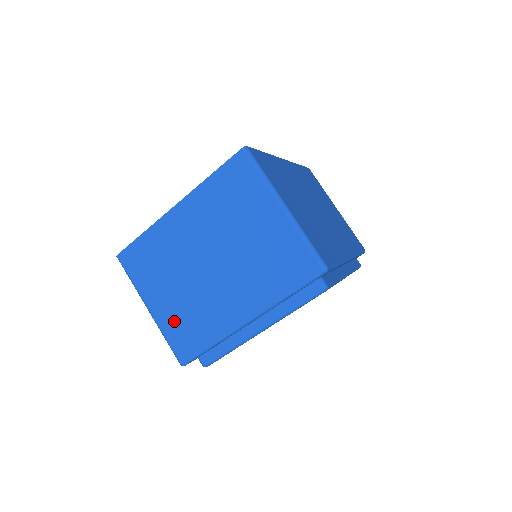
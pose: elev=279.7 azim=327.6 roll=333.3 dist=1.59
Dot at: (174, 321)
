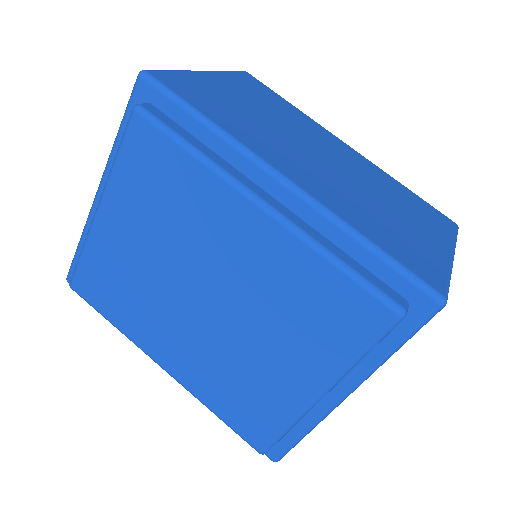
Dot at: occluded
